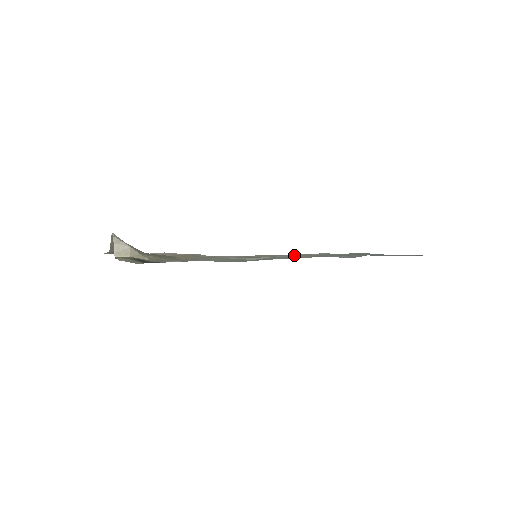
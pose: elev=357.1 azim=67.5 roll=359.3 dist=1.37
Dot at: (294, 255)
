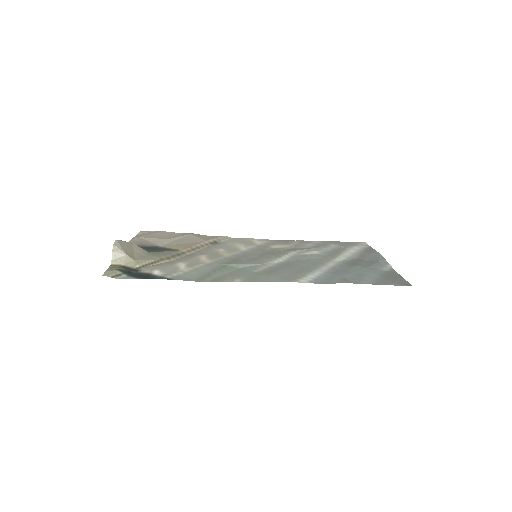
Dot at: (302, 253)
